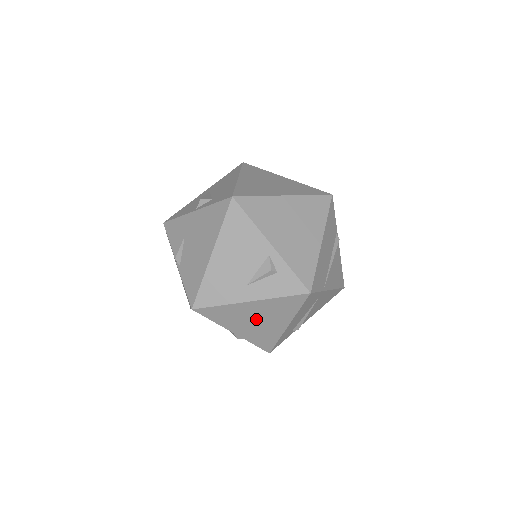
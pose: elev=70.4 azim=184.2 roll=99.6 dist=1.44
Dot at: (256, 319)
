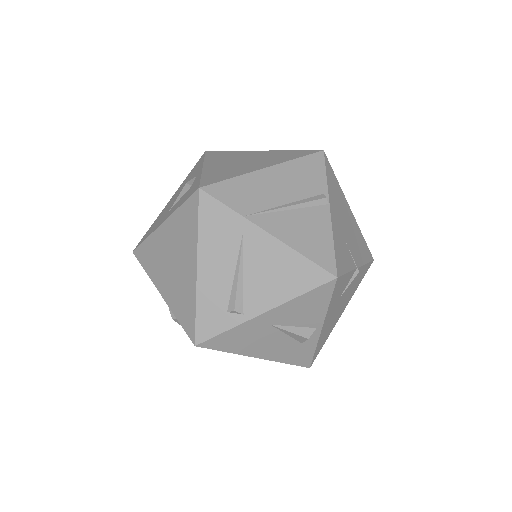
Dot at: (171, 259)
